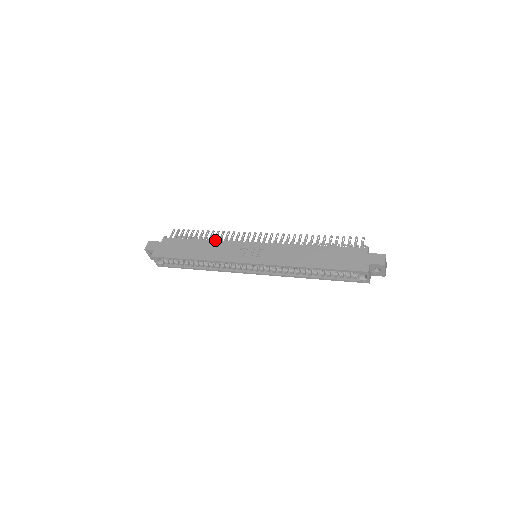
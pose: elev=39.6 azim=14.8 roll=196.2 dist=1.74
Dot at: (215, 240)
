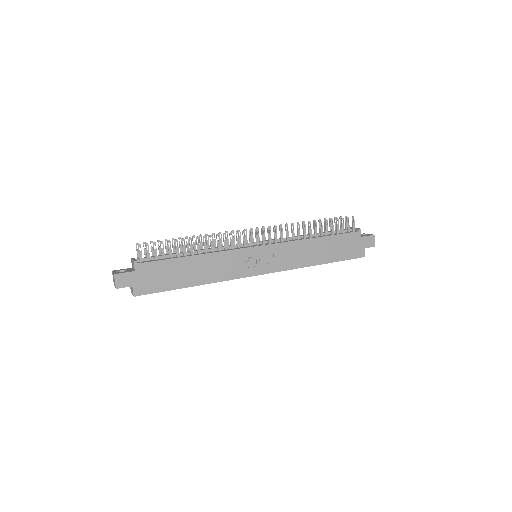
Dot at: (209, 253)
